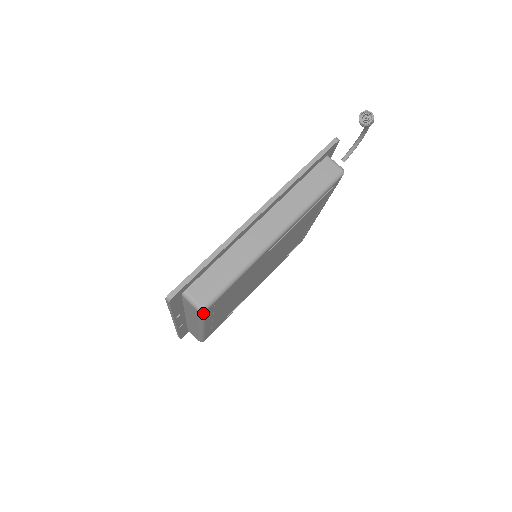
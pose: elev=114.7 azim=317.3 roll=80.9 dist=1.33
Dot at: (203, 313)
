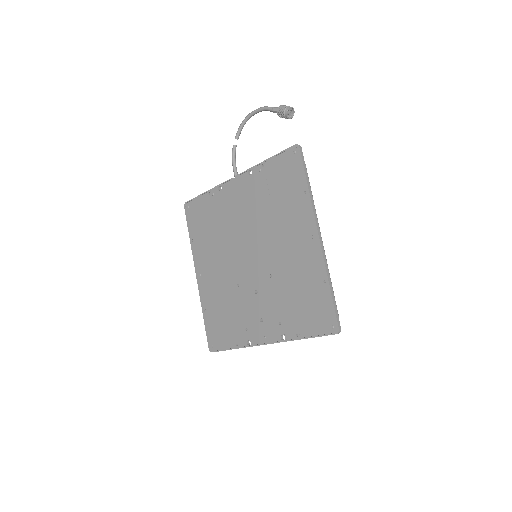
Dot at: occluded
